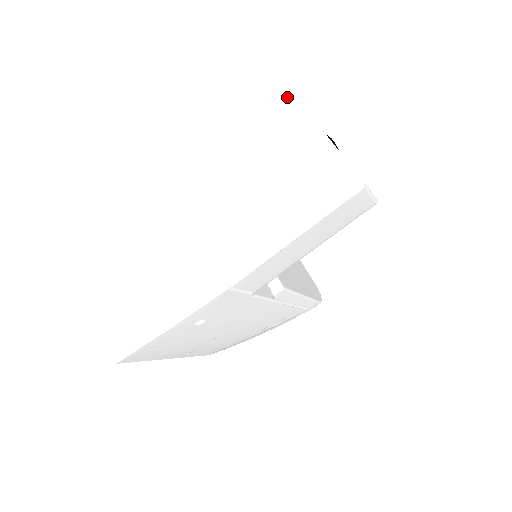
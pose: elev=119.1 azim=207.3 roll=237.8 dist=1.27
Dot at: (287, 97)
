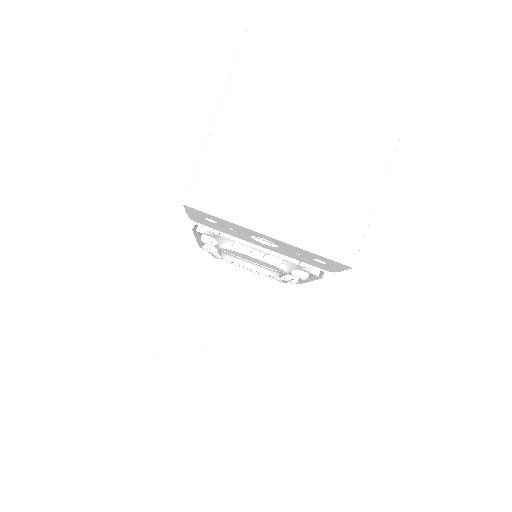
Dot at: (266, 41)
